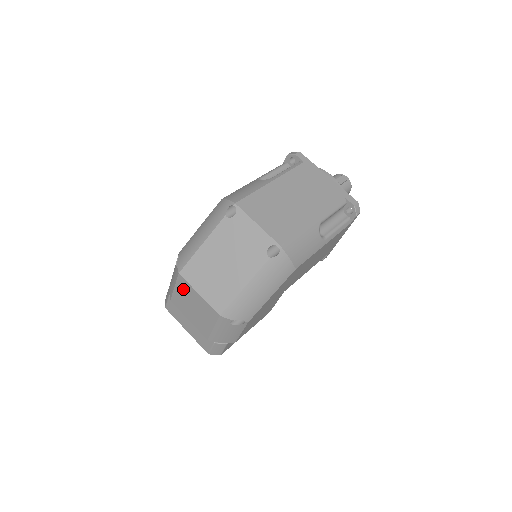
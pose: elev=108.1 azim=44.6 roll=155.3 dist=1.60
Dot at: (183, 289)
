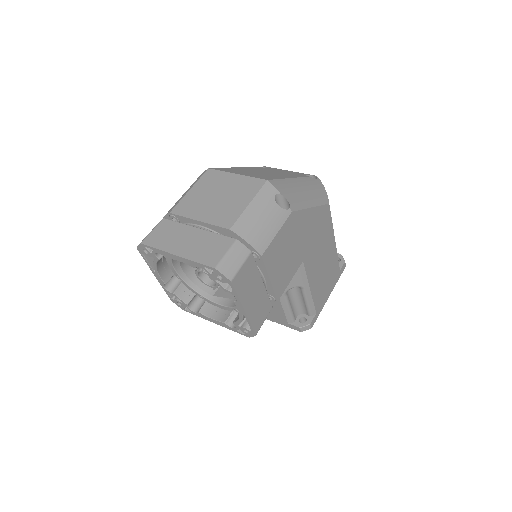
Dot at: (208, 183)
